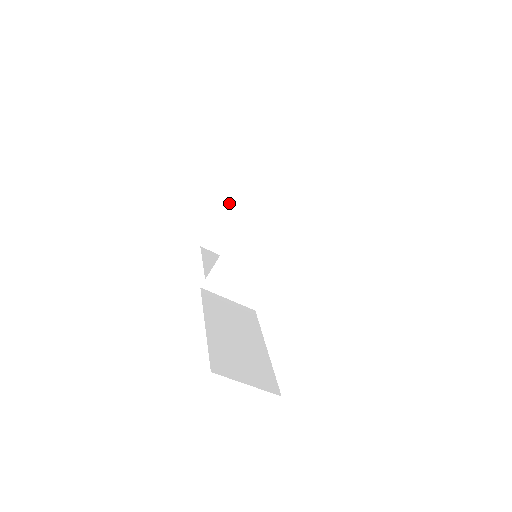
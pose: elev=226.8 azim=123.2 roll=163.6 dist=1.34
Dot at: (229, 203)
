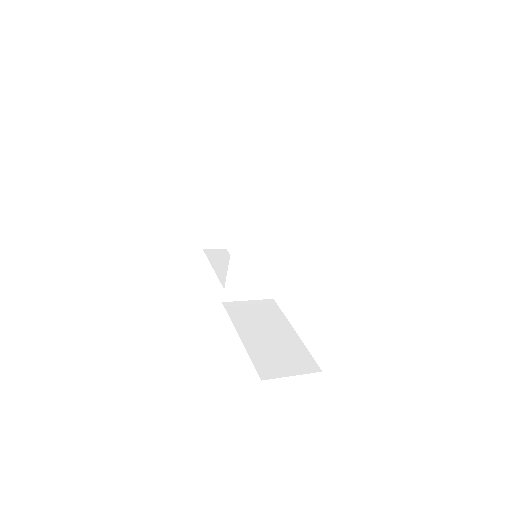
Dot at: (212, 204)
